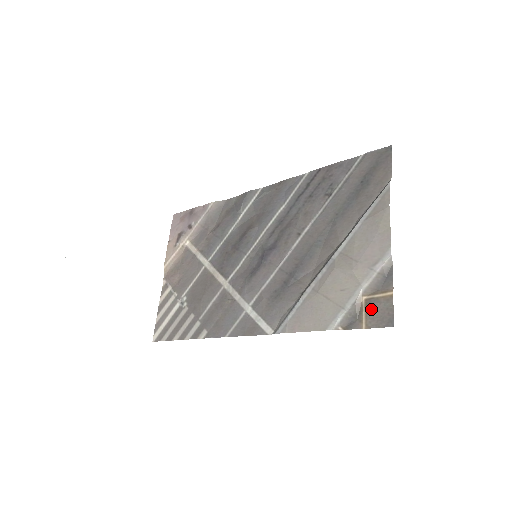
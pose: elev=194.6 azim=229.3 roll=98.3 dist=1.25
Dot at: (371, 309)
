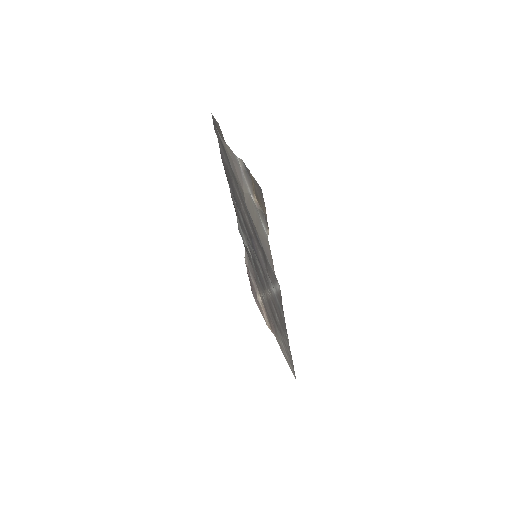
Dot at: (258, 197)
